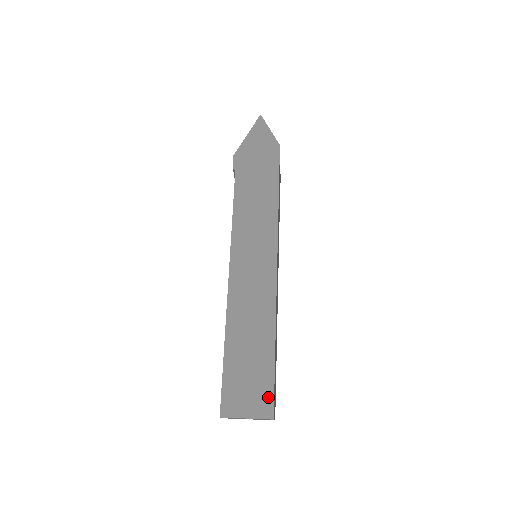
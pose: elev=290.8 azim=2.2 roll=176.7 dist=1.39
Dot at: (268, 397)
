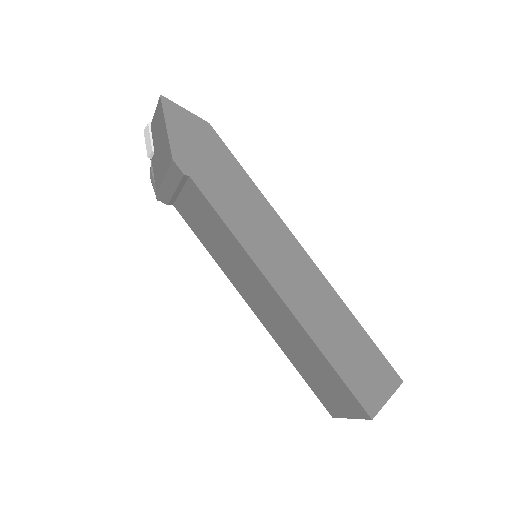
Dot at: (387, 369)
